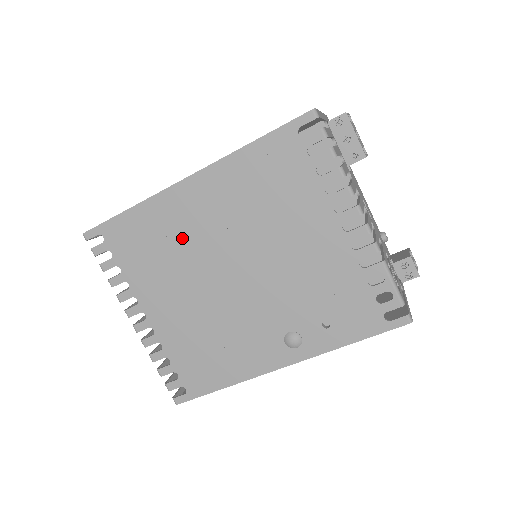
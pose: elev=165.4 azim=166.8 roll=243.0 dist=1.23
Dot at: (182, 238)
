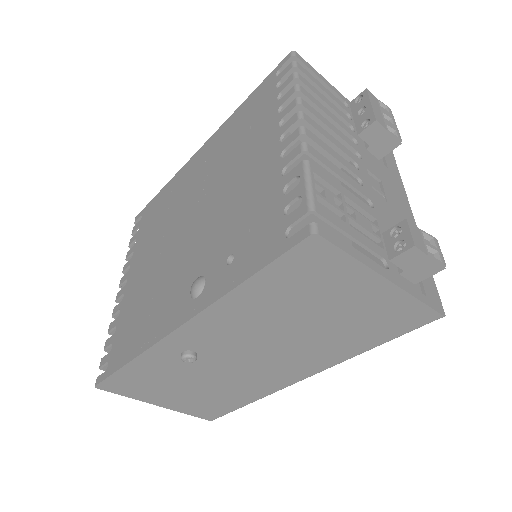
Dot at: (177, 200)
